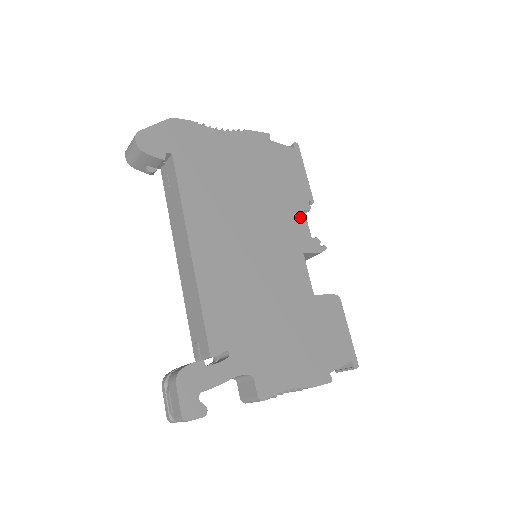
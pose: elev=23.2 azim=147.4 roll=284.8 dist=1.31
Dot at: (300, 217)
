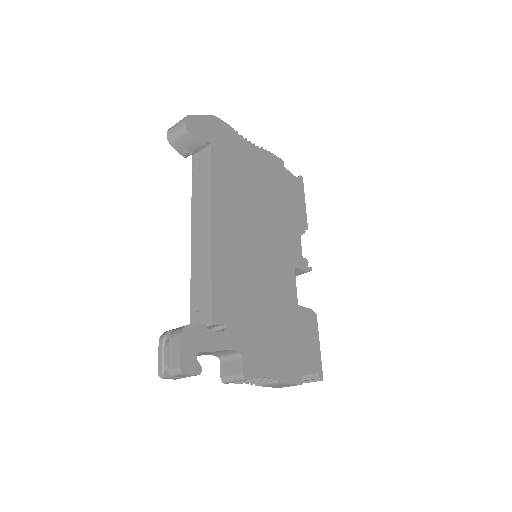
Dot at: (296, 236)
